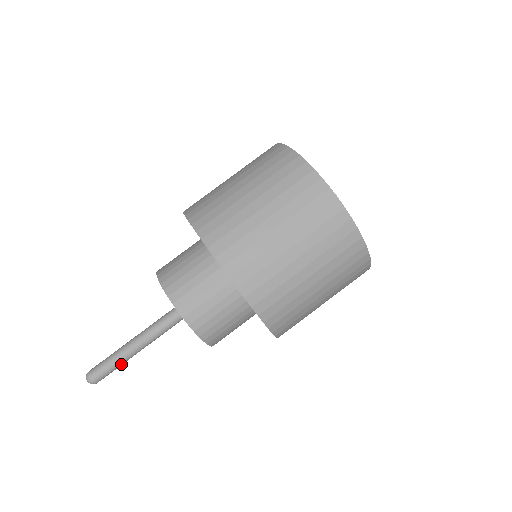
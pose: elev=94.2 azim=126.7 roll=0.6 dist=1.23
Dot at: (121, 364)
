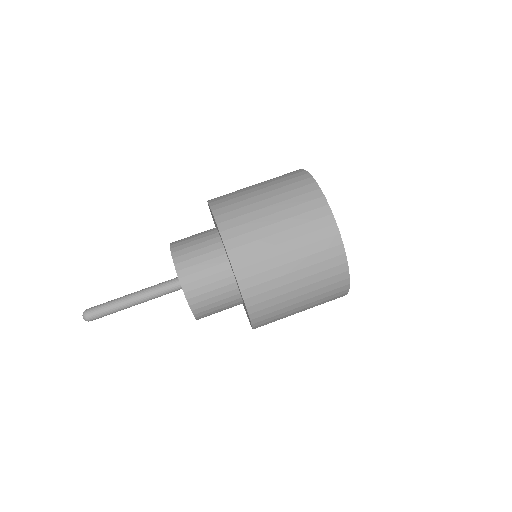
Dot at: (114, 309)
